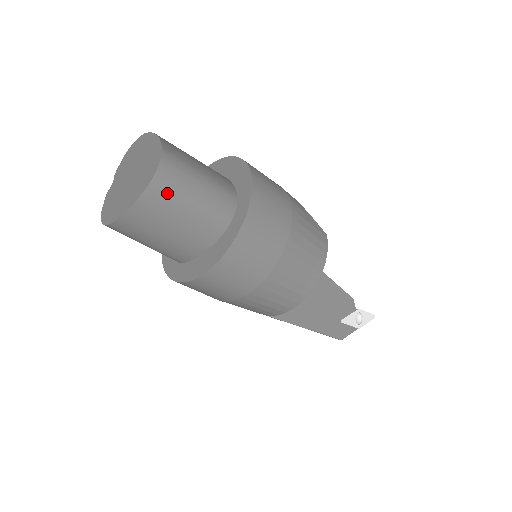
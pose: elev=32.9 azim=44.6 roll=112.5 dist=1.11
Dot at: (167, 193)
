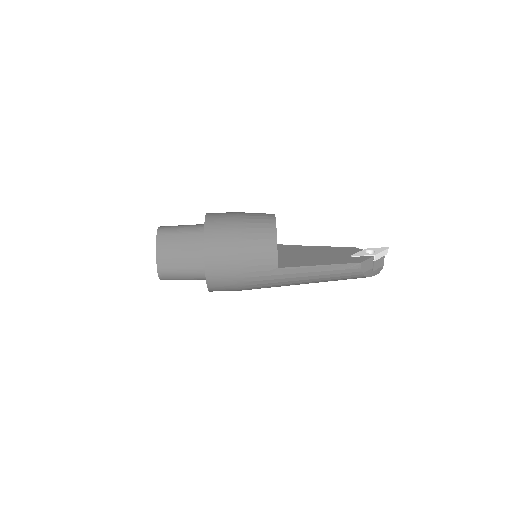
Dot at: (167, 233)
